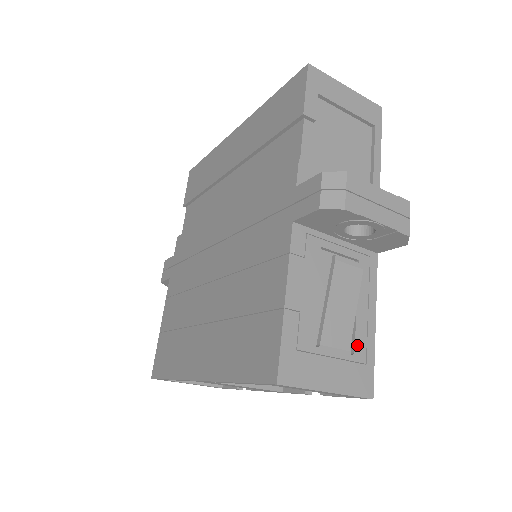
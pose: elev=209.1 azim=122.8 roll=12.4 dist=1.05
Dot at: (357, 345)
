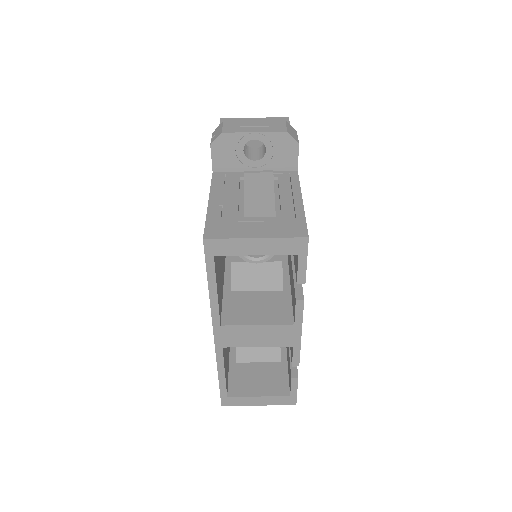
Dot at: (284, 213)
